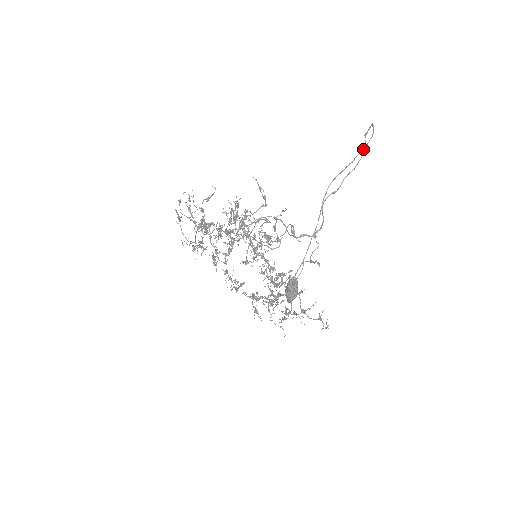
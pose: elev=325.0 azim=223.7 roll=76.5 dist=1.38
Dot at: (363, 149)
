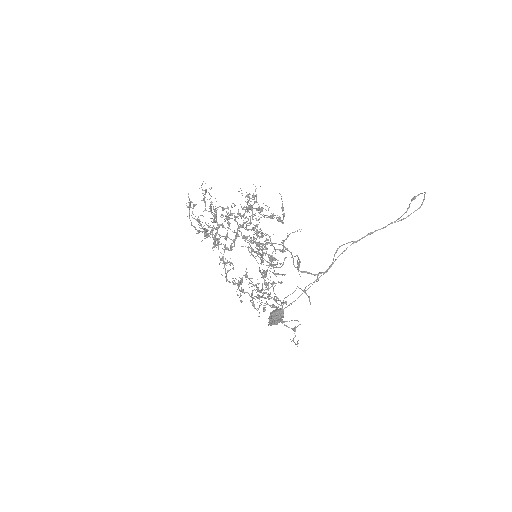
Dot at: (402, 219)
